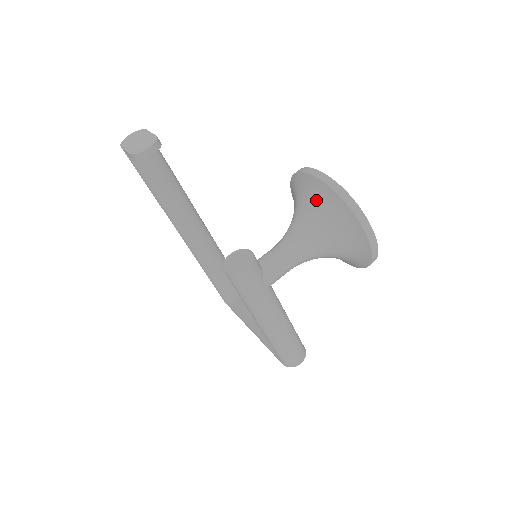
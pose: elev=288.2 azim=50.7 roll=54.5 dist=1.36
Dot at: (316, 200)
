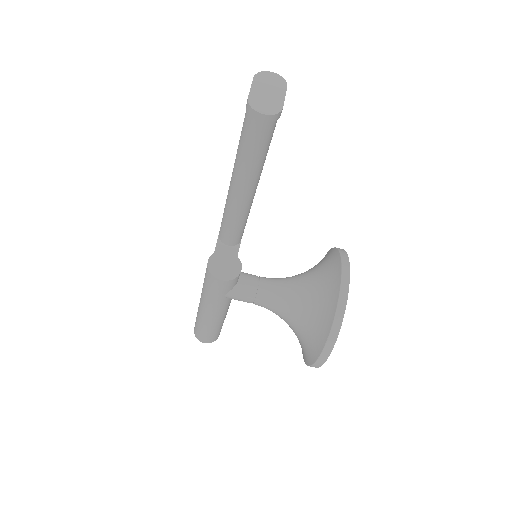
Dot at: (323, 294)
